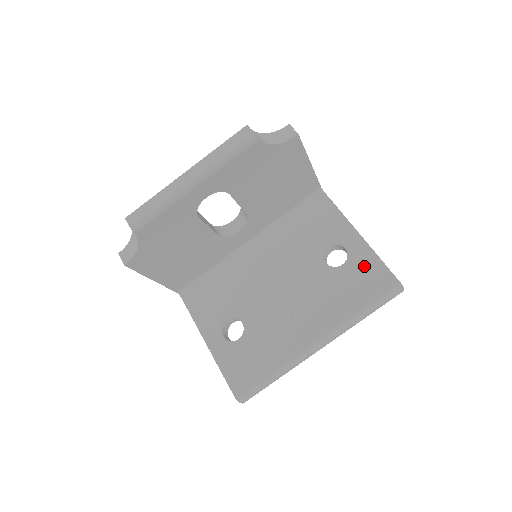
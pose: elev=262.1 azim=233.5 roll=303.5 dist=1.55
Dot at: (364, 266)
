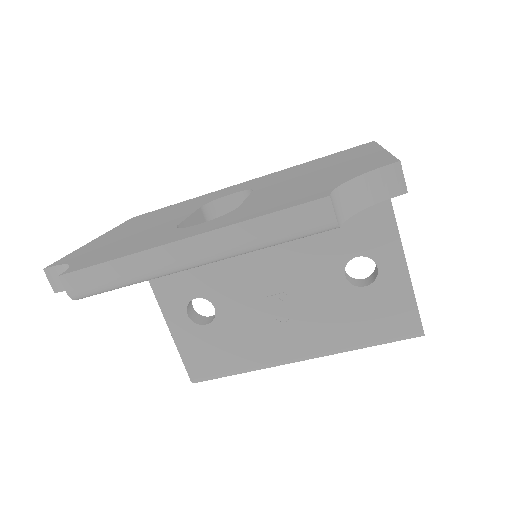
Dot at: (391, 299)
